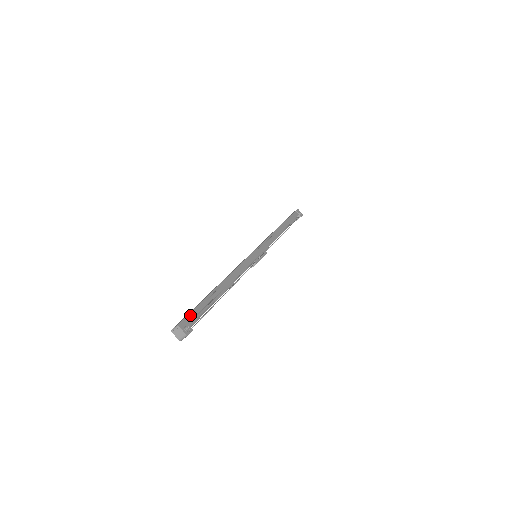
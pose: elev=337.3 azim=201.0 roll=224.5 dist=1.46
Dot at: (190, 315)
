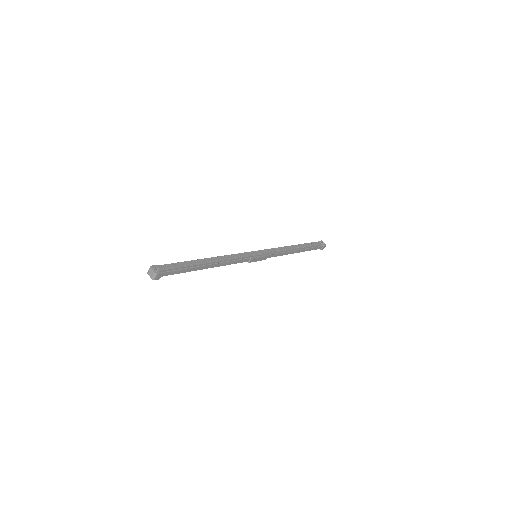
Dot at: (166, 266)
